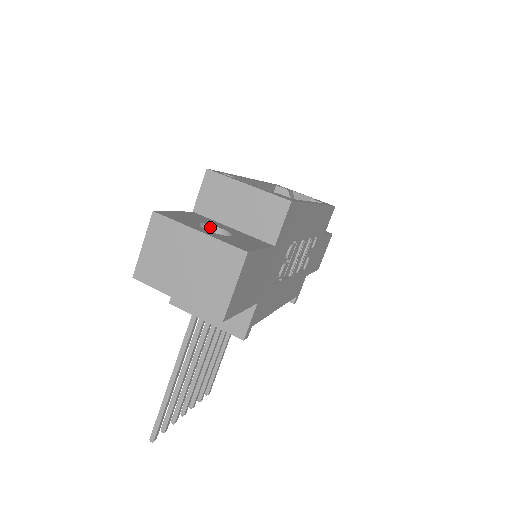
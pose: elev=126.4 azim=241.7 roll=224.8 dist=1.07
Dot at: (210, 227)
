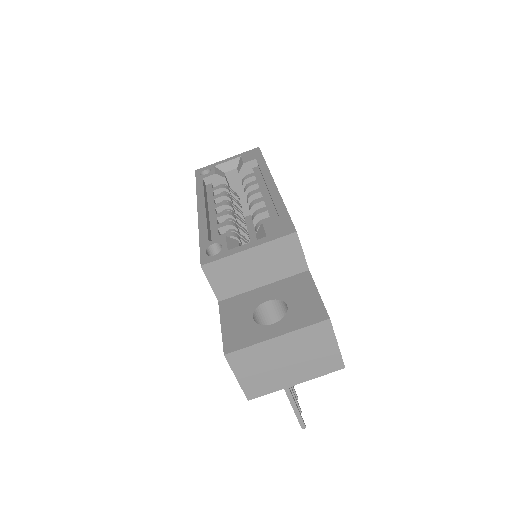
Dot at: (257, 309)
